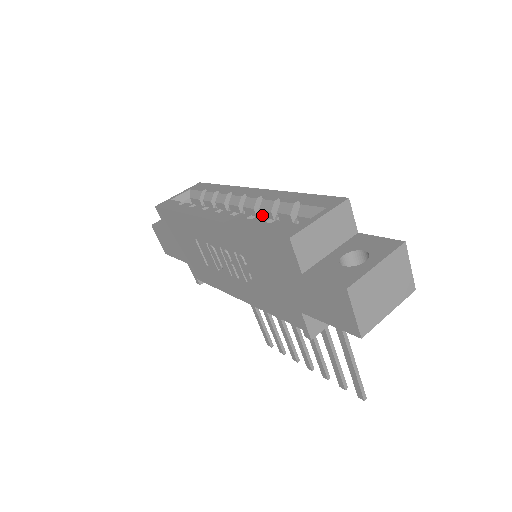
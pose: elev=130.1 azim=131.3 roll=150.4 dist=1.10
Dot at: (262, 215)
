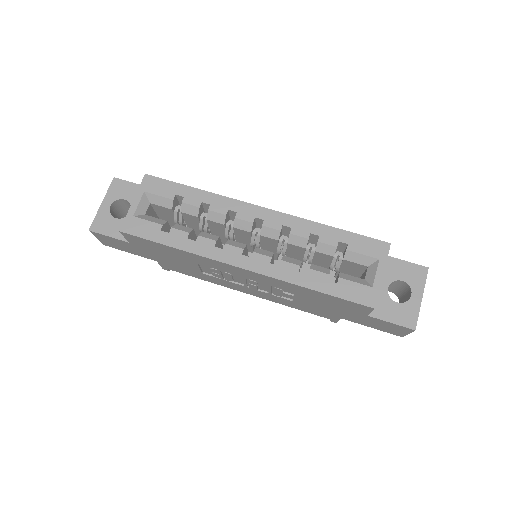
Dot at: (289, 246)
